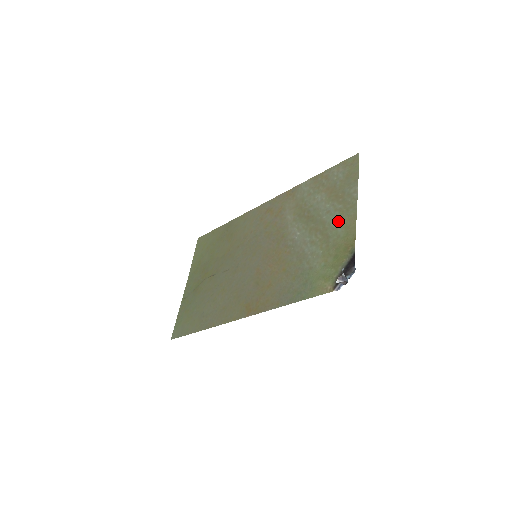
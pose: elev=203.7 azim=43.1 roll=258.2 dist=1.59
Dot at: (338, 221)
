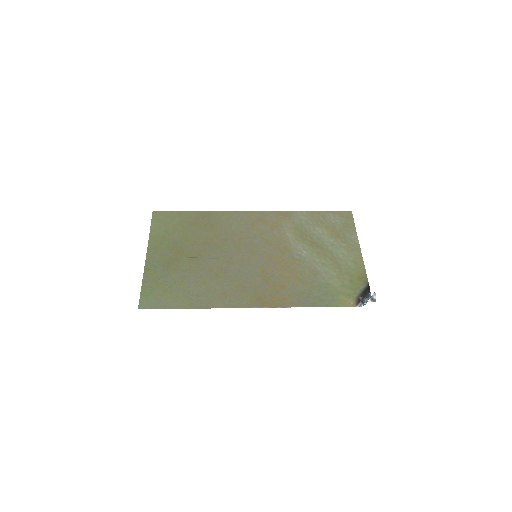
Dot at: (346, 255)
